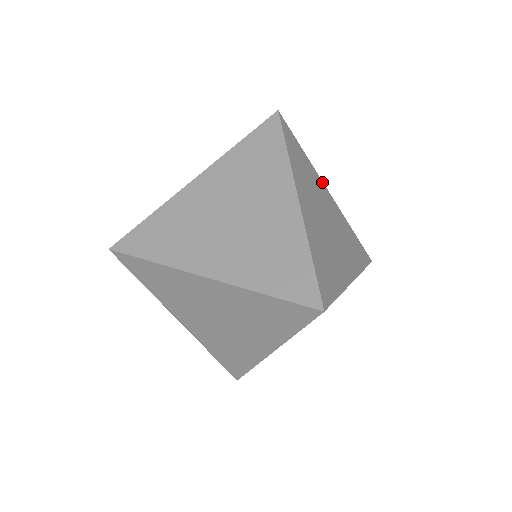
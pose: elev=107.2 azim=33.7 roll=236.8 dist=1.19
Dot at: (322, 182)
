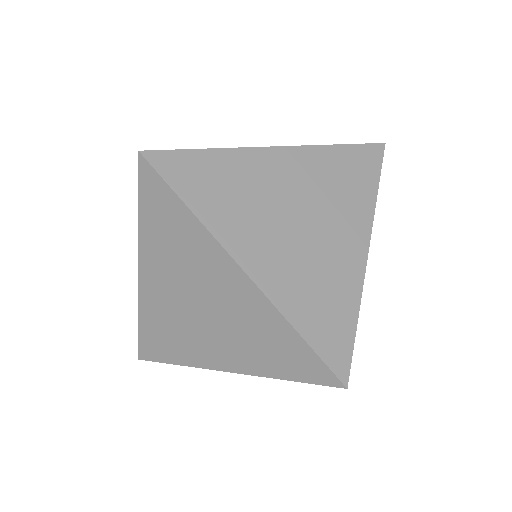
Dot at: occluded
